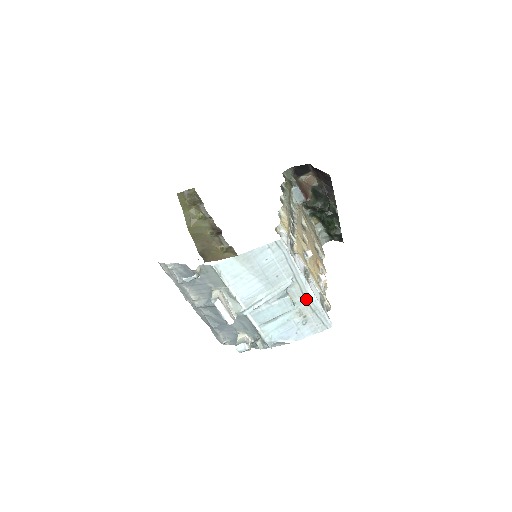
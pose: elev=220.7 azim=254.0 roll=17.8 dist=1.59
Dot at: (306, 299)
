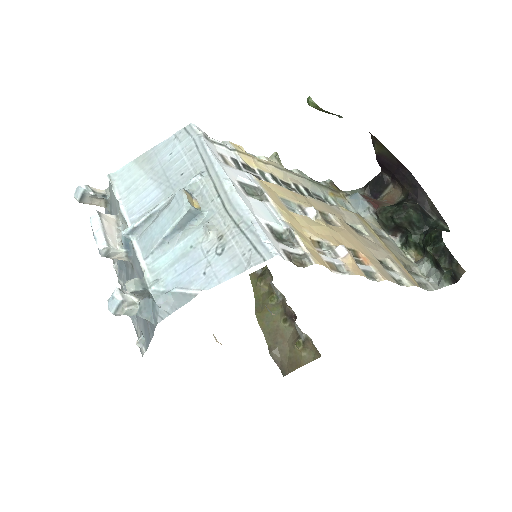
Dot at: (224, 205)
